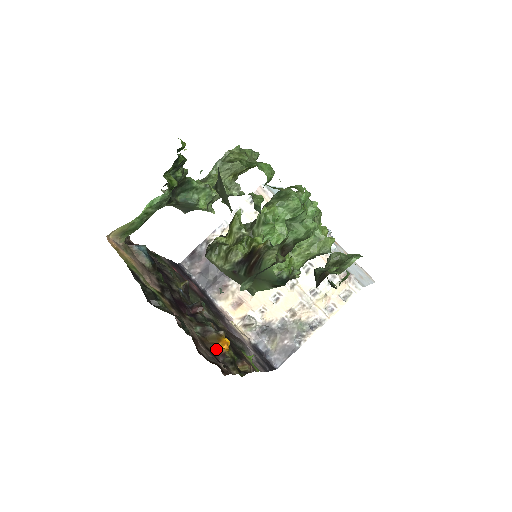
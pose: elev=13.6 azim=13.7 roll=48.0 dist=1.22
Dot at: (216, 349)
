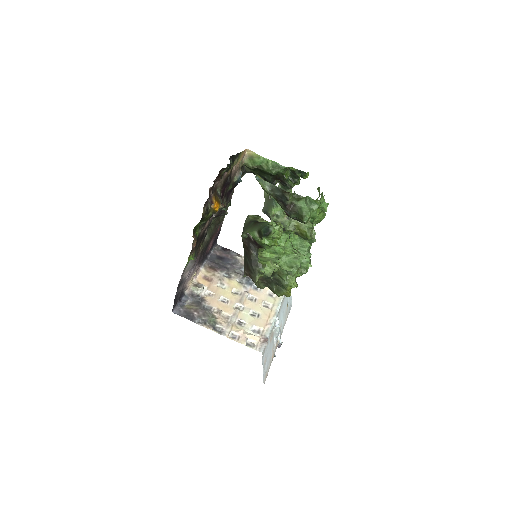
Dot at: (214, 198)
